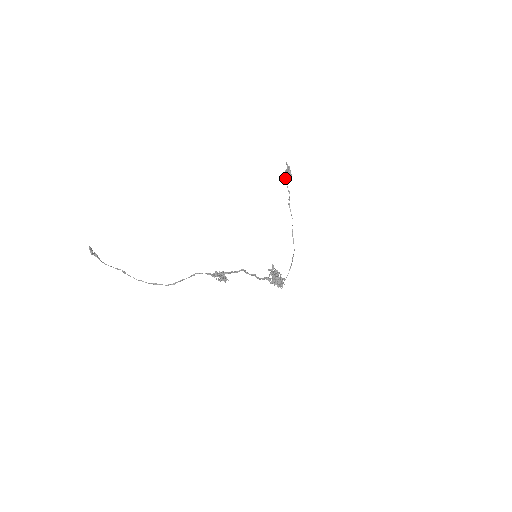
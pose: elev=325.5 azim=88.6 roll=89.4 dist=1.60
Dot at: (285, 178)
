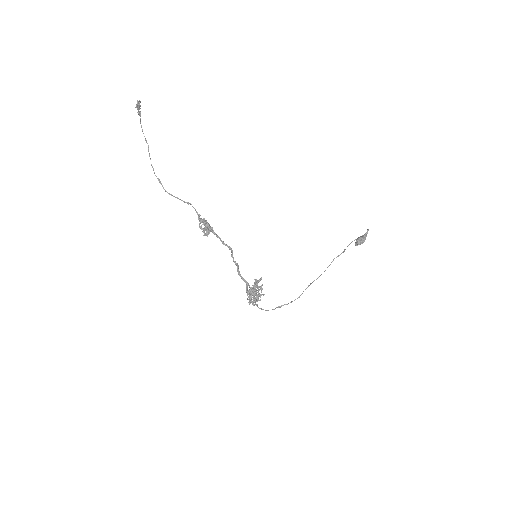
Dot at: (356, 241)
